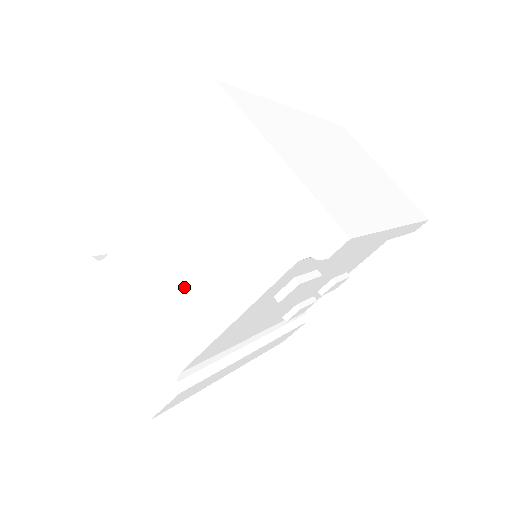
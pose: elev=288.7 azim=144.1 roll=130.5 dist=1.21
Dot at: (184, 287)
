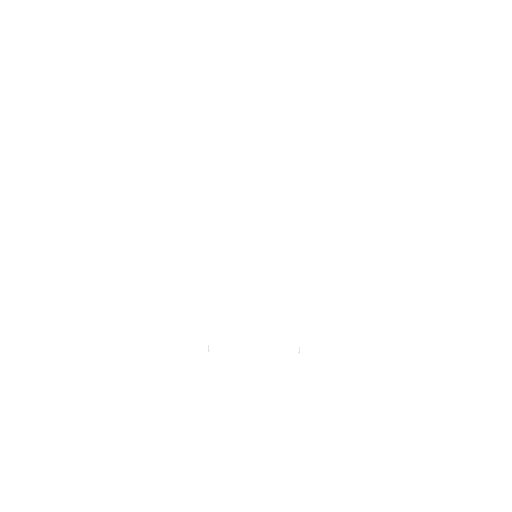
Dot at: (264, 335)
